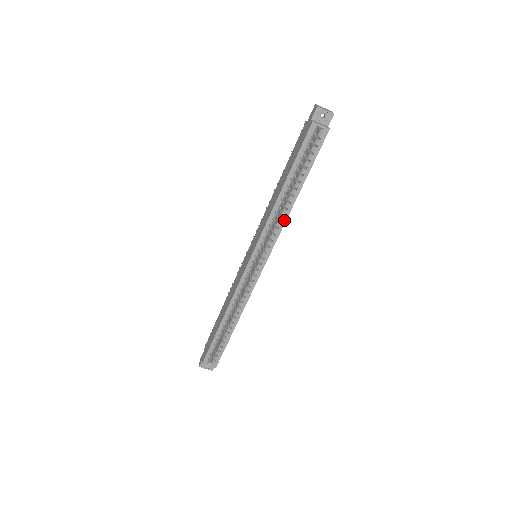
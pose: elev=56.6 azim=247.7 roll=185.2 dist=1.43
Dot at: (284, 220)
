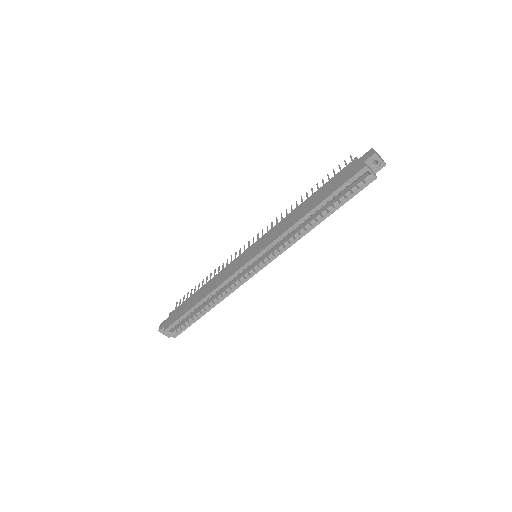
Dot at: (299, 238)
